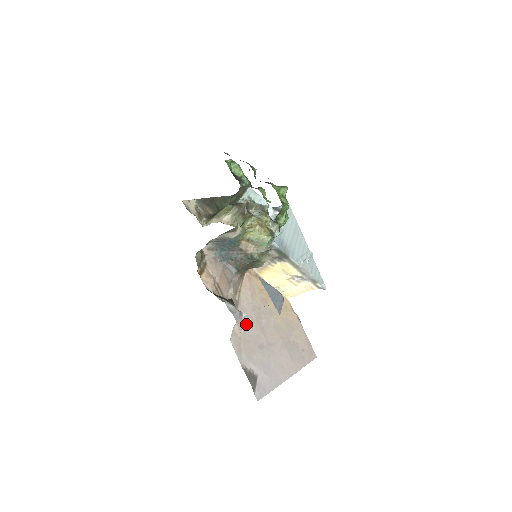
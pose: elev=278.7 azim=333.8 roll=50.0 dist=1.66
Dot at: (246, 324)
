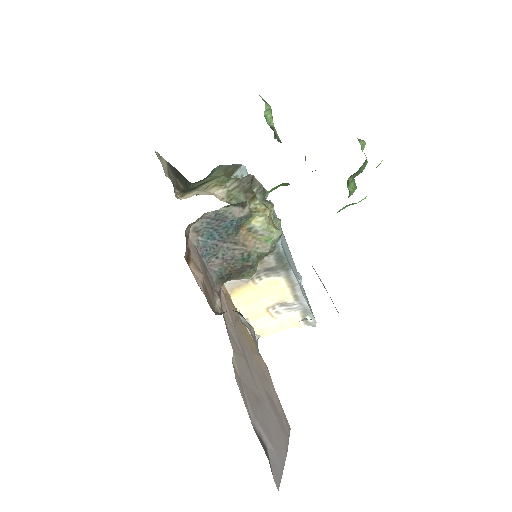
Dot at: (239, 359)
